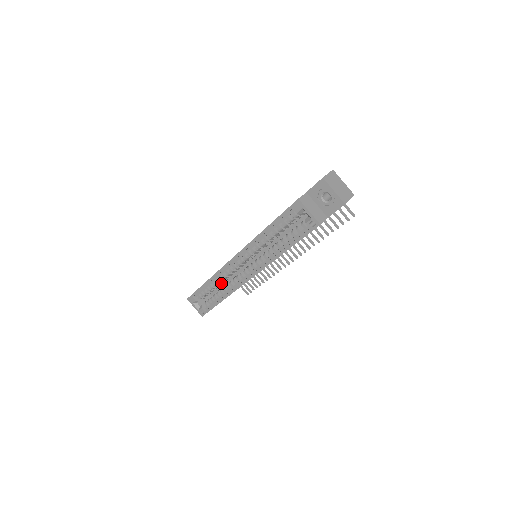
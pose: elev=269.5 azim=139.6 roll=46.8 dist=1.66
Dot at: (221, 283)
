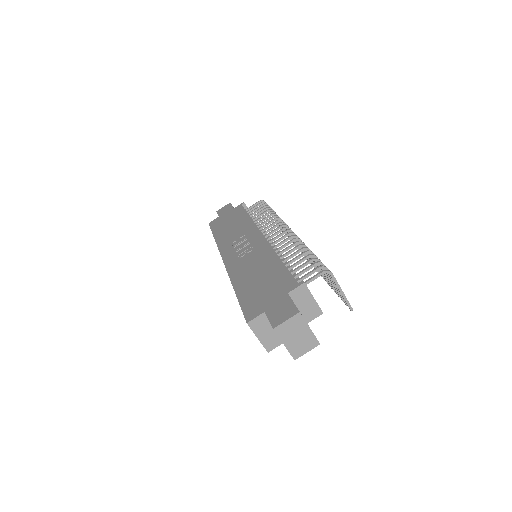
Dot at: occluded
